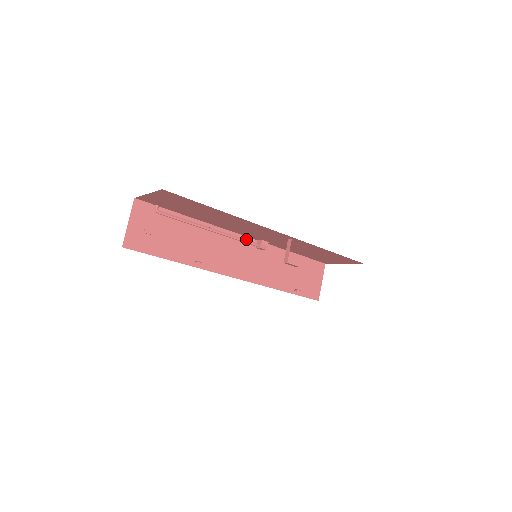
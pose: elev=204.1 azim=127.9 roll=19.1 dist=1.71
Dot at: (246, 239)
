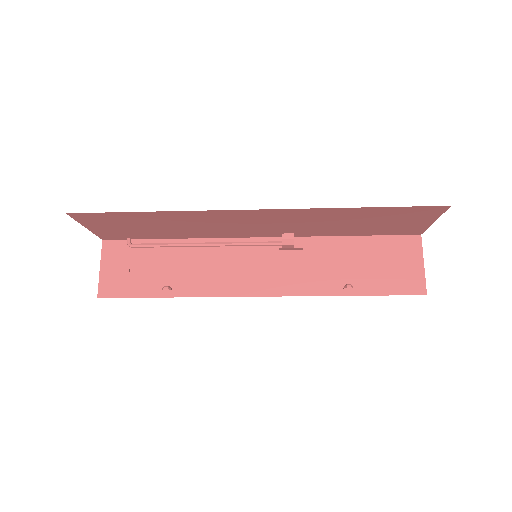
Dot at: (263, 241)
